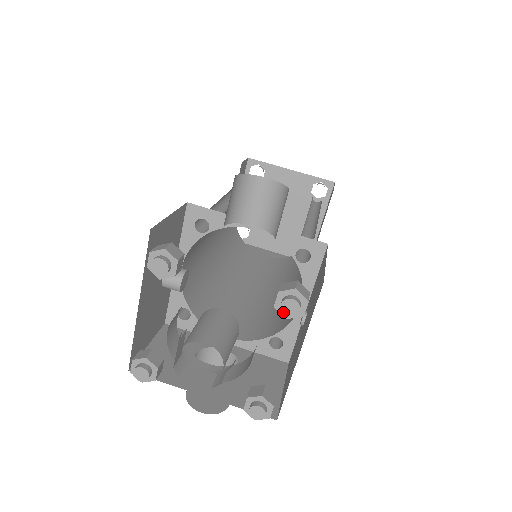
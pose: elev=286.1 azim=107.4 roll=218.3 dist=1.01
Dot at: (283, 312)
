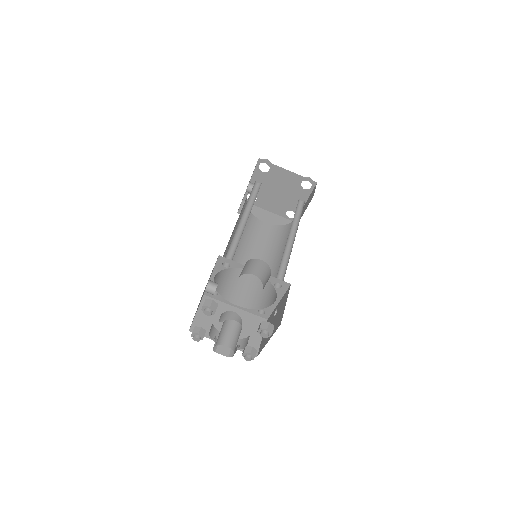
Dot at: (261, 336)
